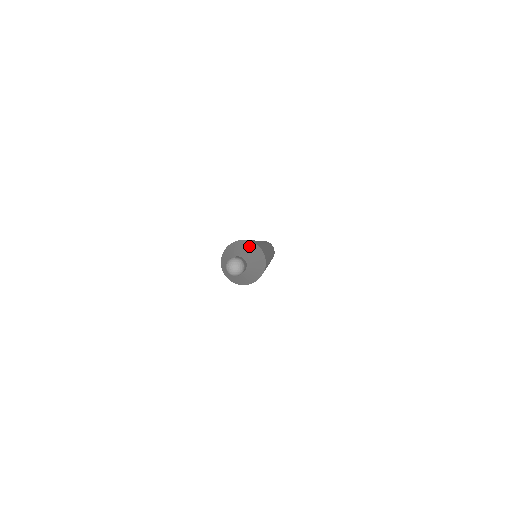
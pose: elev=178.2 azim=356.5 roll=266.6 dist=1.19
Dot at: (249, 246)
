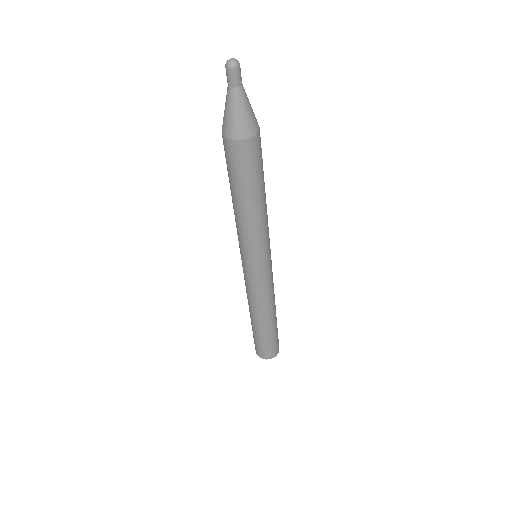
Dot at: occluded
